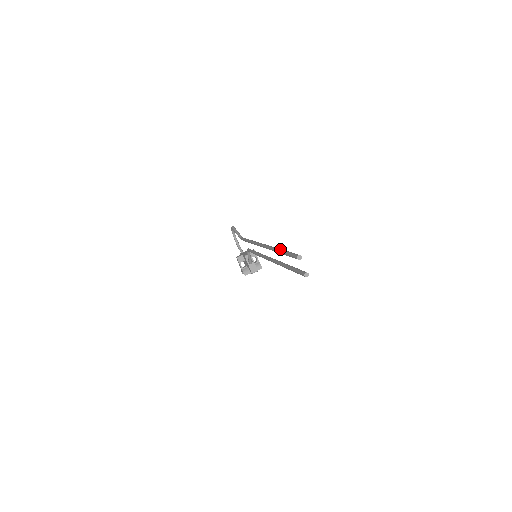
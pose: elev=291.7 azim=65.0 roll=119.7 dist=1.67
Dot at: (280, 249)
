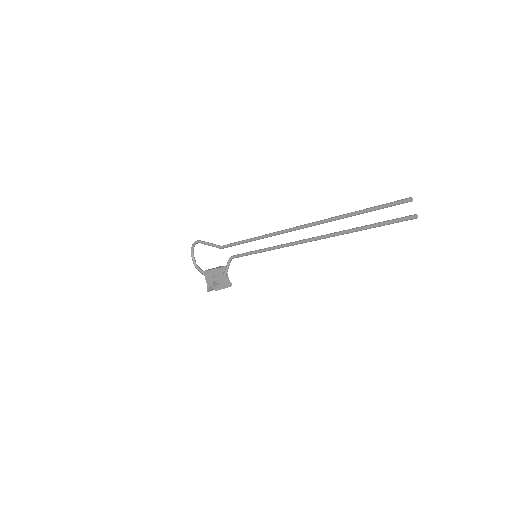
Dot at: (356, 211)
